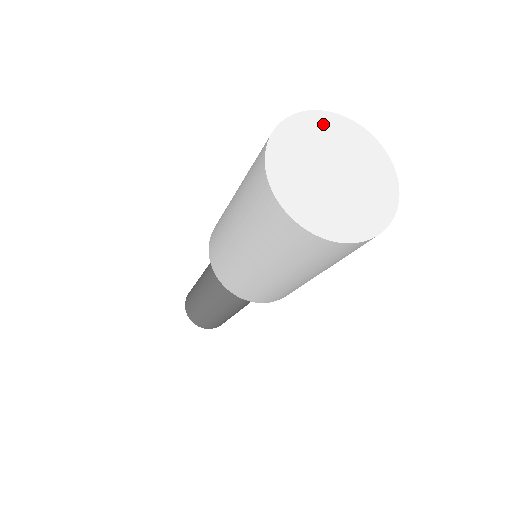
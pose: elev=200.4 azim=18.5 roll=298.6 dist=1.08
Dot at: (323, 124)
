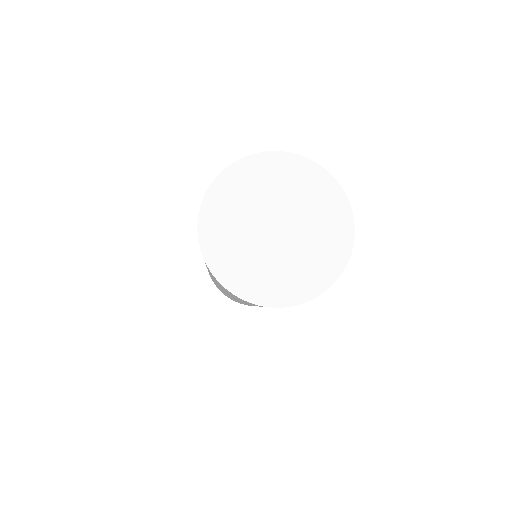
Dot at: (305, 176)
